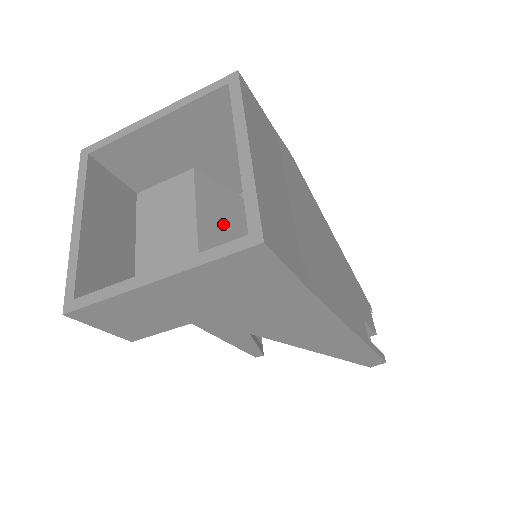
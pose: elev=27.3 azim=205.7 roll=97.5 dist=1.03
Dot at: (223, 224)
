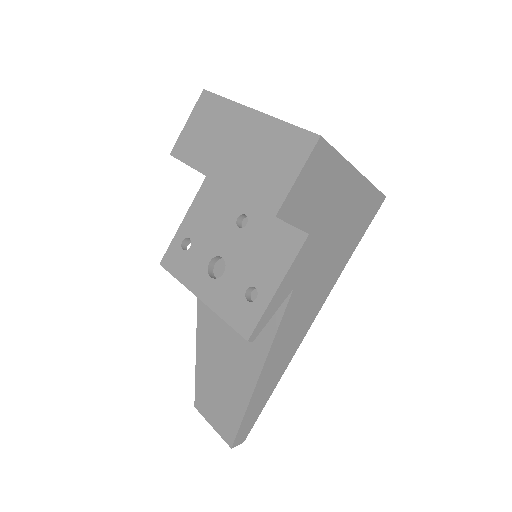
Dot at: occluded
